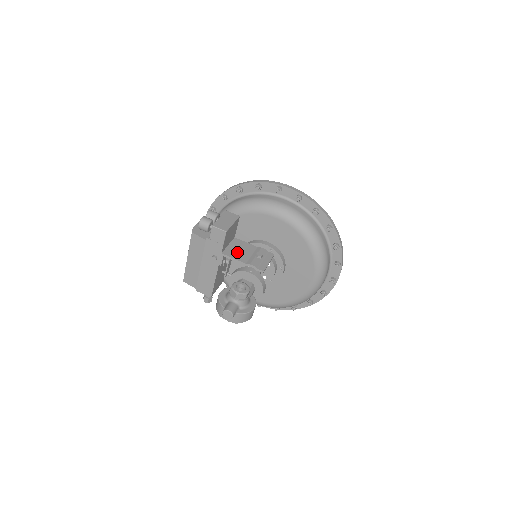
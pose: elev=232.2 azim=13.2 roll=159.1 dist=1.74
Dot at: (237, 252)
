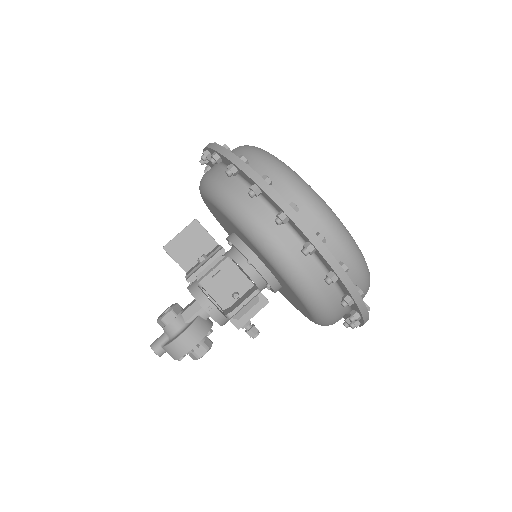
Dot at: (197, 264)
